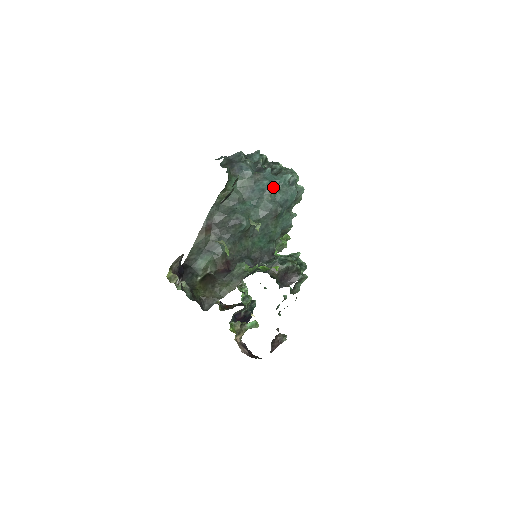
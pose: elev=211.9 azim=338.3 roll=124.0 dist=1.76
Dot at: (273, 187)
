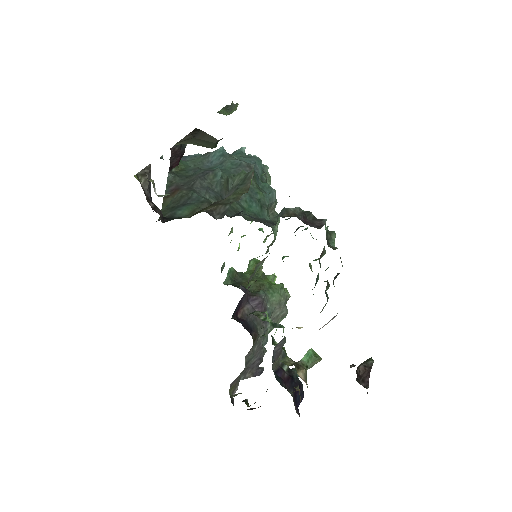
Dot at: occluded
